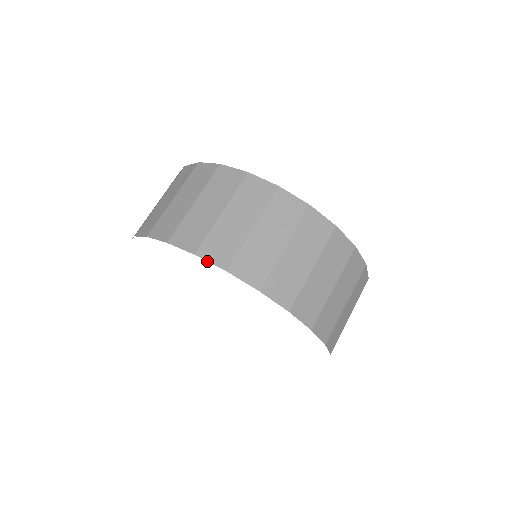
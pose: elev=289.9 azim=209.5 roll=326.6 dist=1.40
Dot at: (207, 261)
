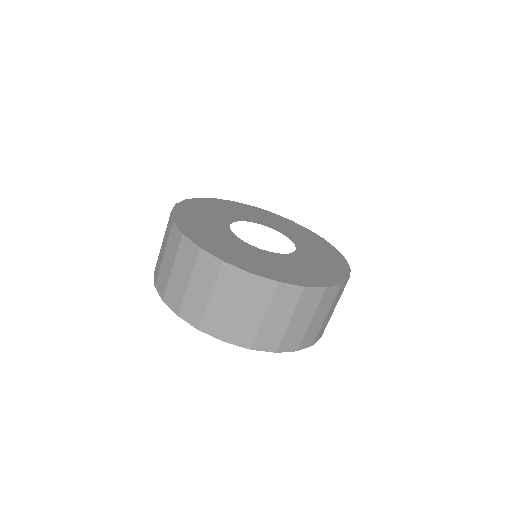
Dot at: occluded
